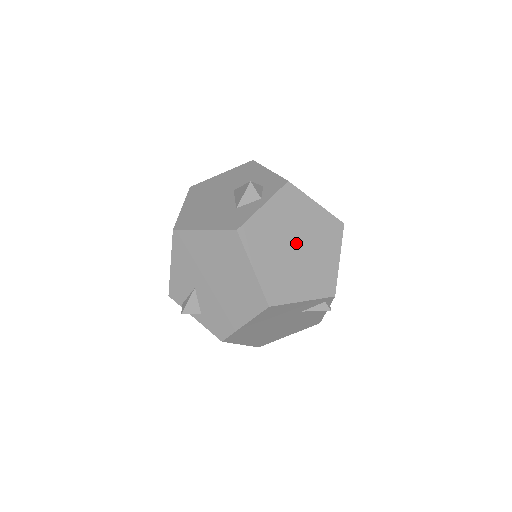
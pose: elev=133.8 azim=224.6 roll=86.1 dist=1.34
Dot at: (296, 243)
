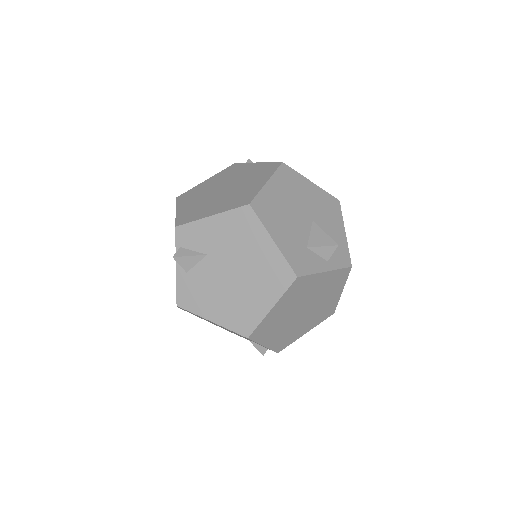
Dot at: (306, 308)
